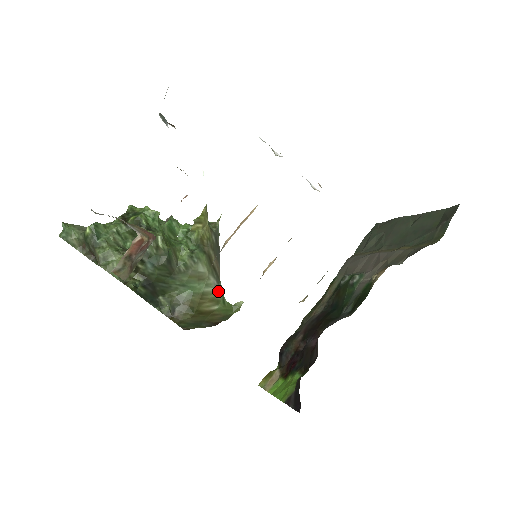
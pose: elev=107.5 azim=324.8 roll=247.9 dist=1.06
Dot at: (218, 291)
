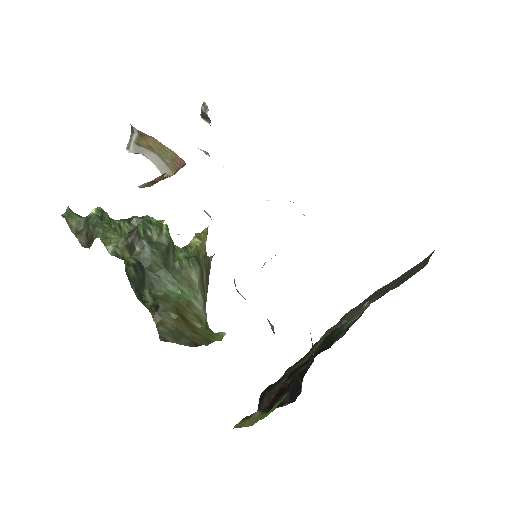
Dot at: (203, 313)
